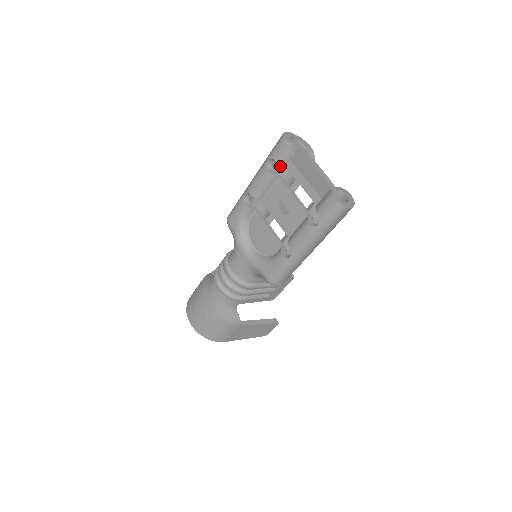
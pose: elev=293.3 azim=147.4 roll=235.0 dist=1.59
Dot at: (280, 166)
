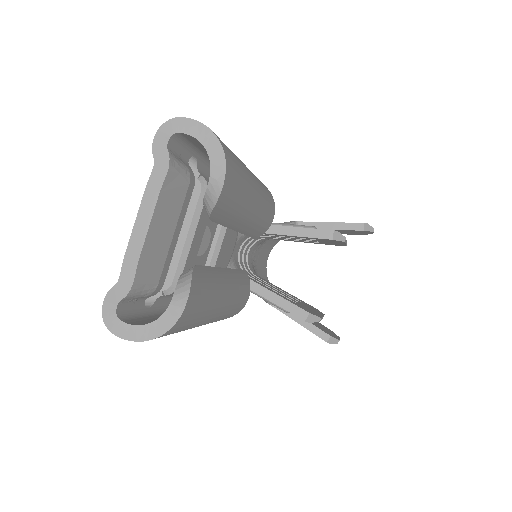
Dot at: occluded
